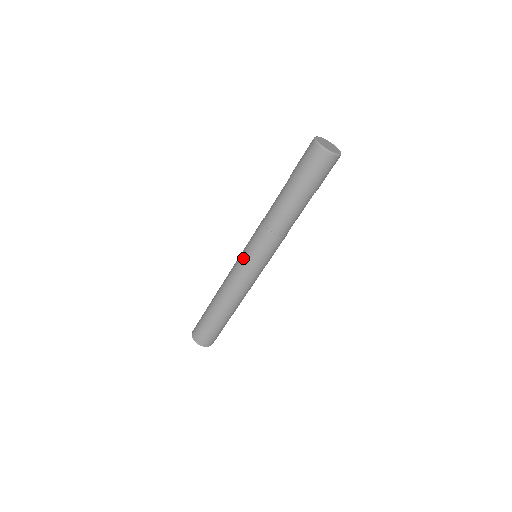
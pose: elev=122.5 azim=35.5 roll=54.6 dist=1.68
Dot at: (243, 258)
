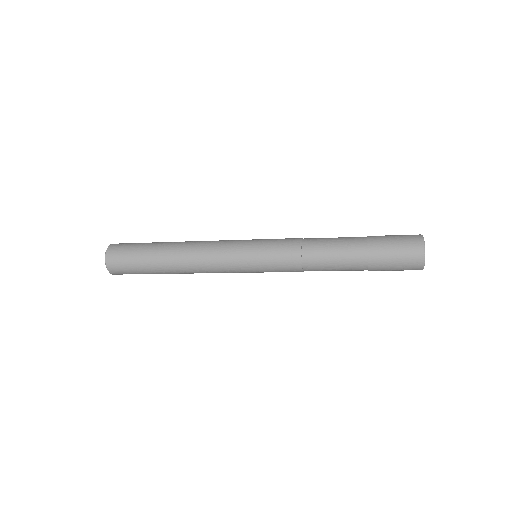
Dot at: occluded
